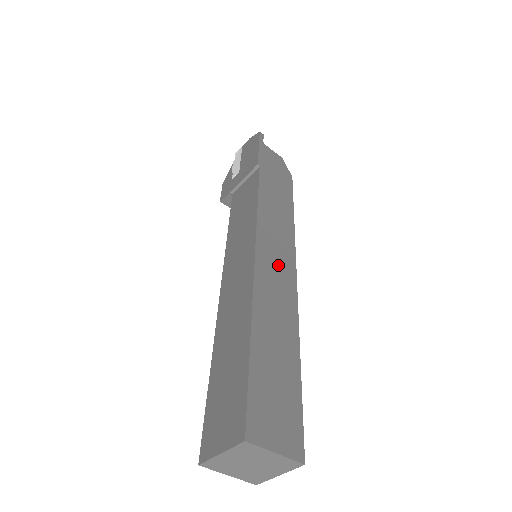
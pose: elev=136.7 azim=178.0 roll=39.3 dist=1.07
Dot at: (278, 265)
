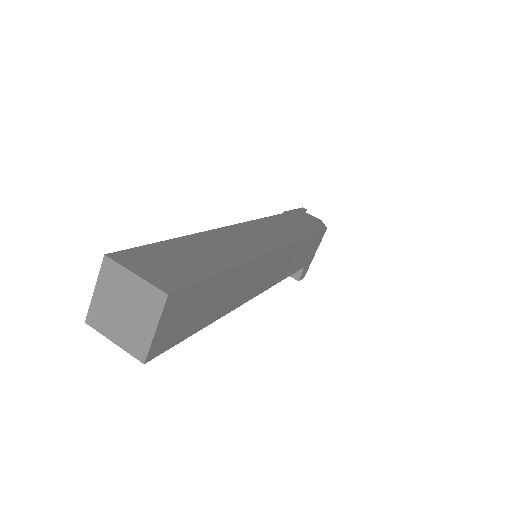
Dot at: (257, 237)
